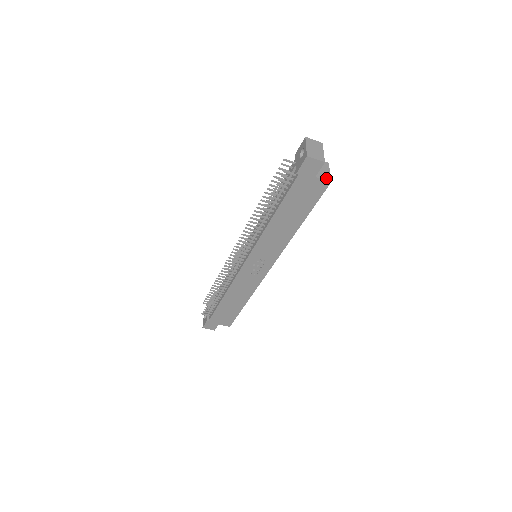
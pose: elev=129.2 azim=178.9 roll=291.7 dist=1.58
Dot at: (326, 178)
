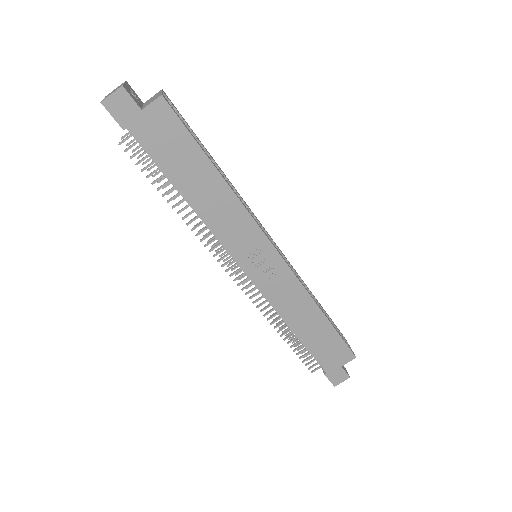
Dot at: (155, 99)
